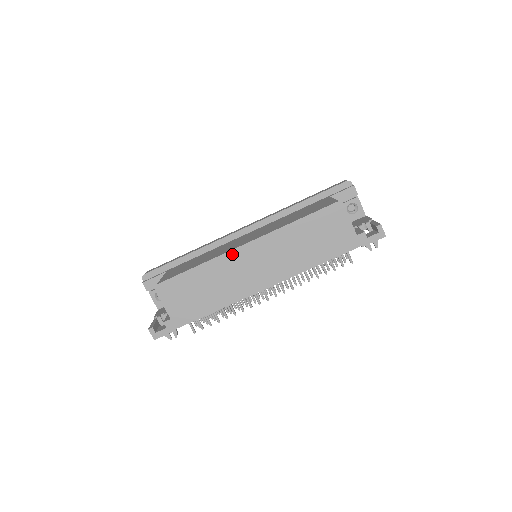
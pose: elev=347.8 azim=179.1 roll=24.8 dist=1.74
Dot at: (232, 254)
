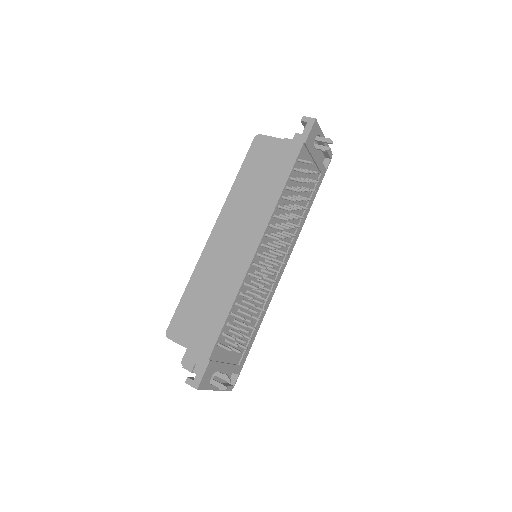
Dot at: (207, 250)
